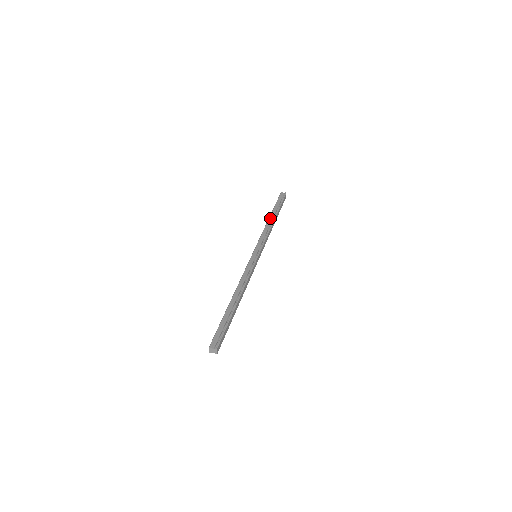
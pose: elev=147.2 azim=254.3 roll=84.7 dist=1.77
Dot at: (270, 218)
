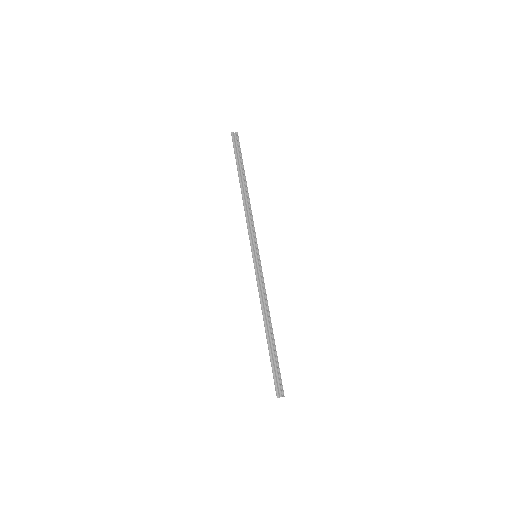
Dot at: (242, 189)
